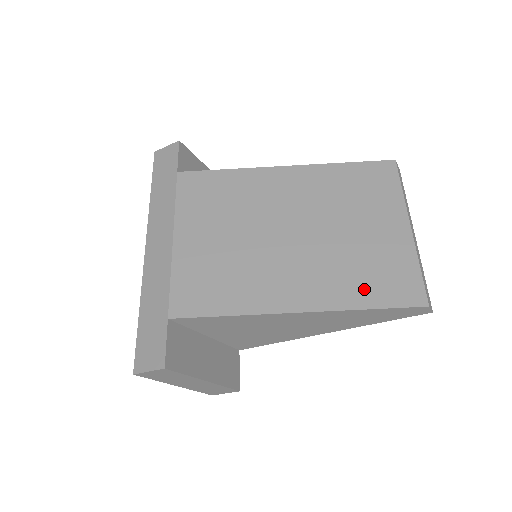
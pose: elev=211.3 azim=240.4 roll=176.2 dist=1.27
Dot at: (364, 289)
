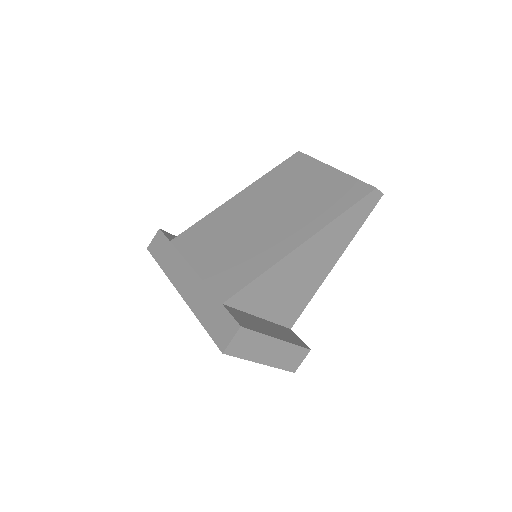
Dot at: (332, 207)
